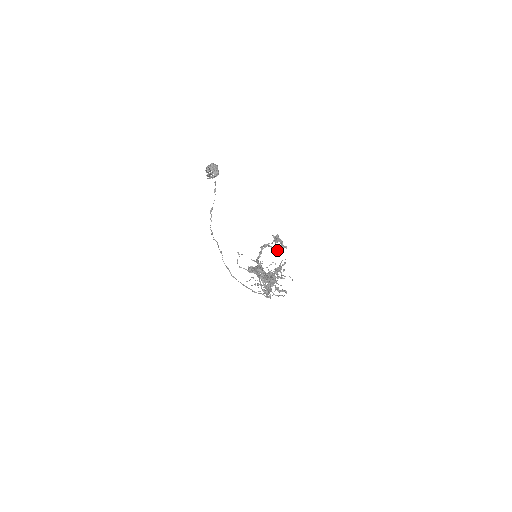
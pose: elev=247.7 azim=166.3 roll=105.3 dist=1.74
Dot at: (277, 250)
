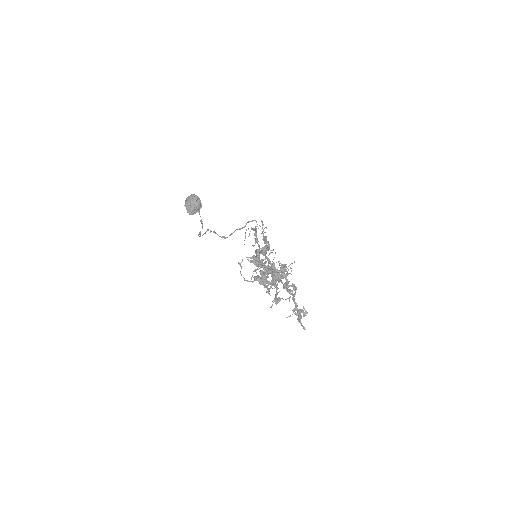
Dot at: occluded
